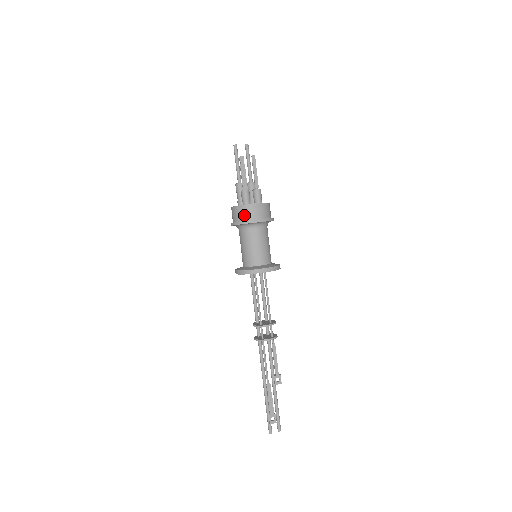
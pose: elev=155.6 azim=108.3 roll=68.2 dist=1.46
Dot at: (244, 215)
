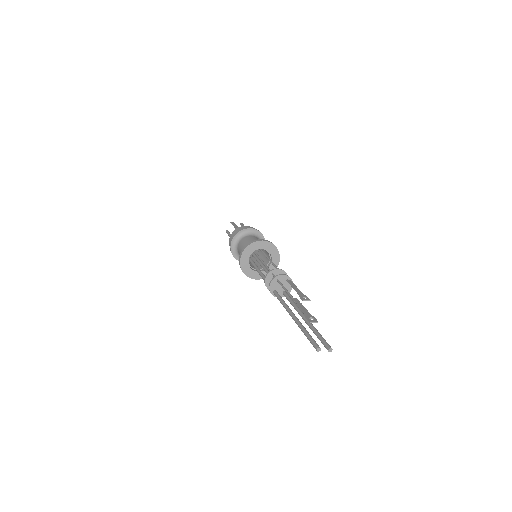
Dot at: occluded
